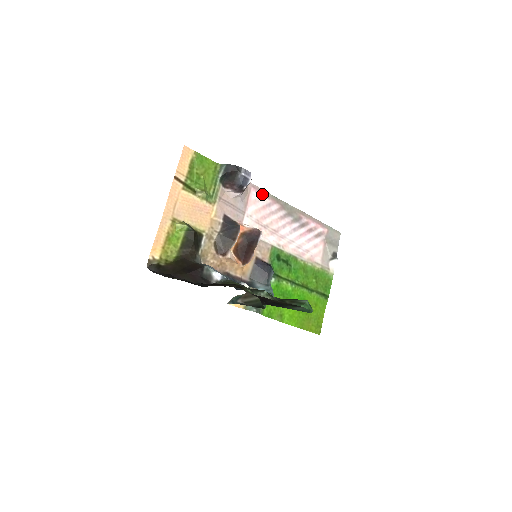
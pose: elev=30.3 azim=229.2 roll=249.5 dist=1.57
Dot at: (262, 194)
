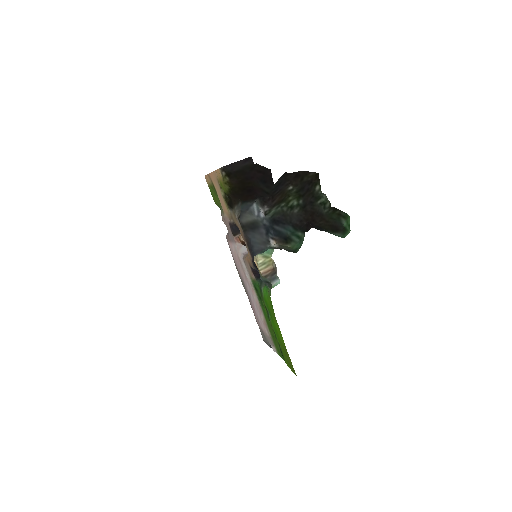
Dot at: (231, 253)
